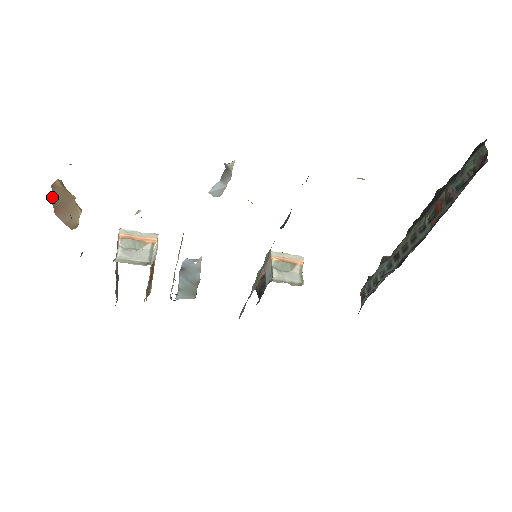
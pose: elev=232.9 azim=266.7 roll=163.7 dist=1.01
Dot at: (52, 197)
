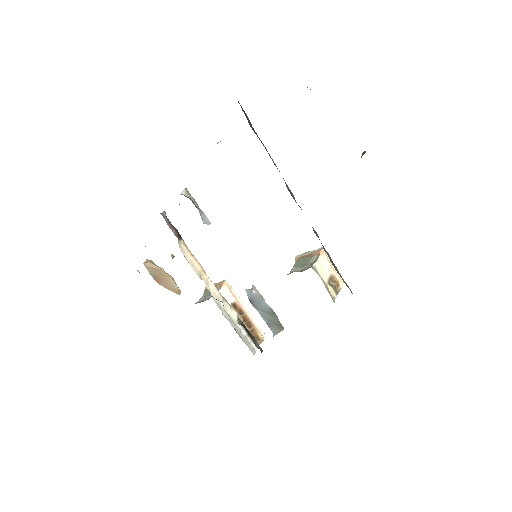
Dot at: (149, 271)
